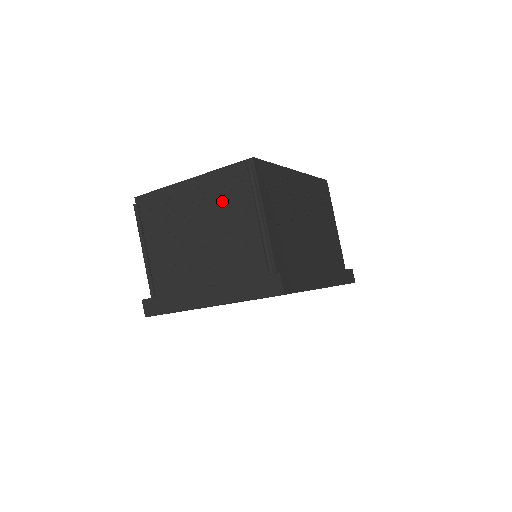
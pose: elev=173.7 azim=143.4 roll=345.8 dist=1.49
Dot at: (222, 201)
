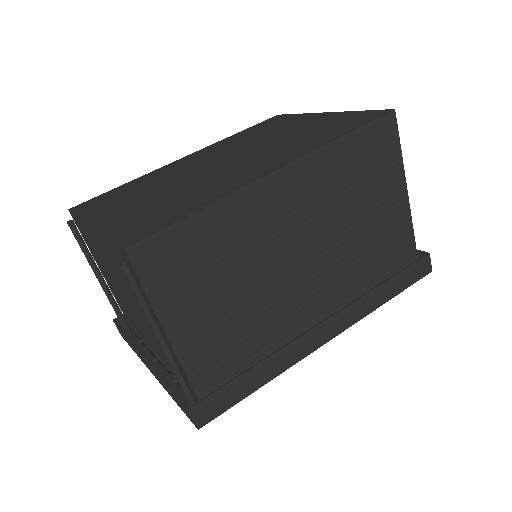
Dot at: occluded
